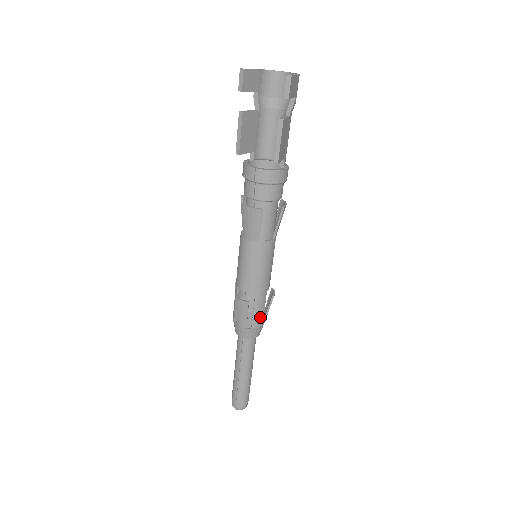
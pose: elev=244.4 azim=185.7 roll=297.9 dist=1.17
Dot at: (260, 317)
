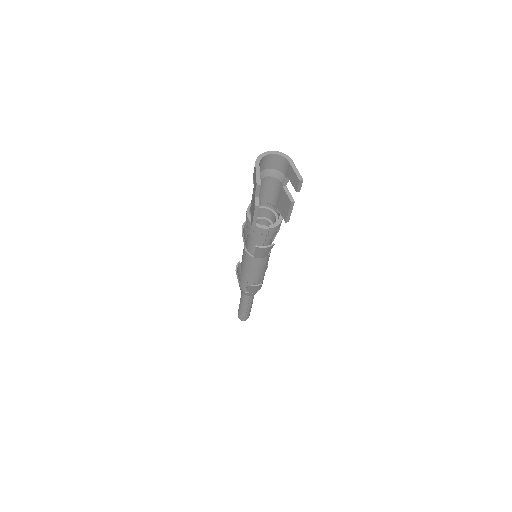
Dot at: occluded
